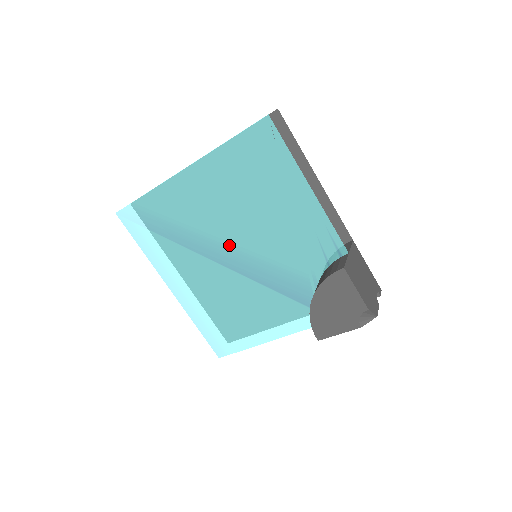
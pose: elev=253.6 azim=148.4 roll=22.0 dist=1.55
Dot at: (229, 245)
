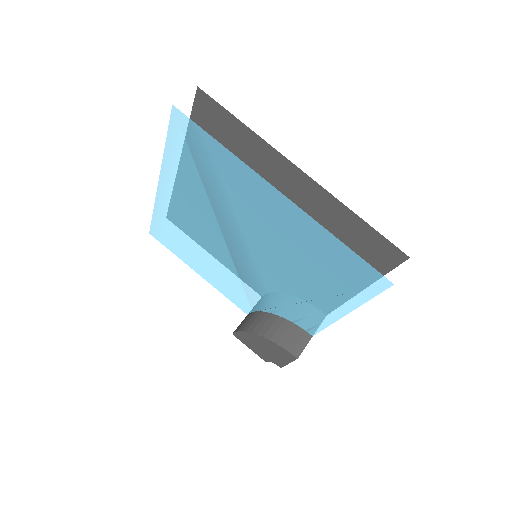
Dot at: (246, 243)
